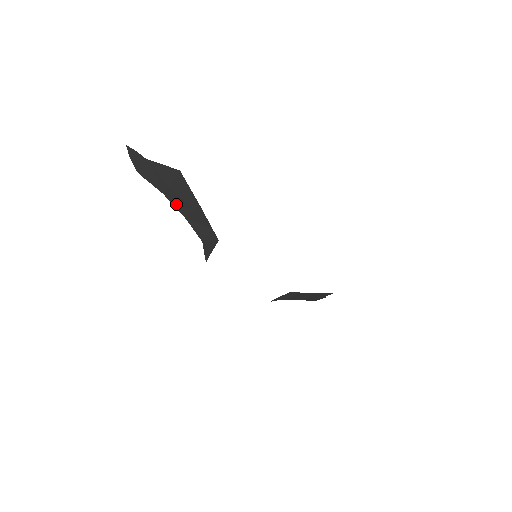
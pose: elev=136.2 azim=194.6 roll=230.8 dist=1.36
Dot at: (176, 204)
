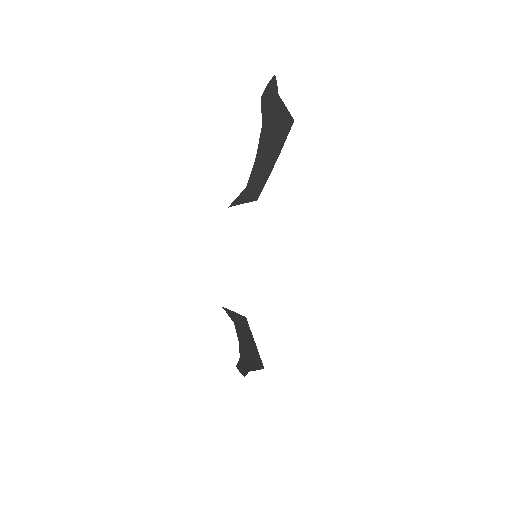
Dot at: (262, 141)
